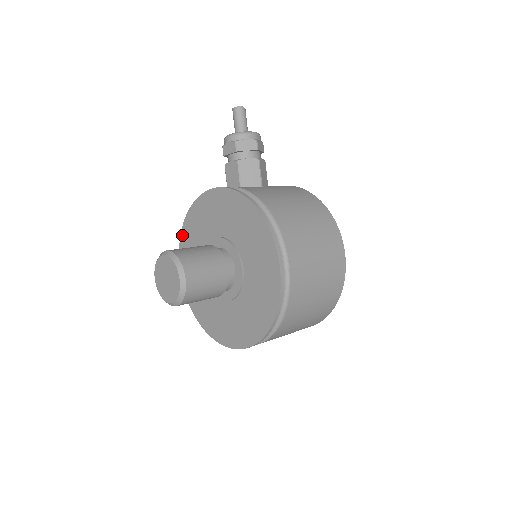
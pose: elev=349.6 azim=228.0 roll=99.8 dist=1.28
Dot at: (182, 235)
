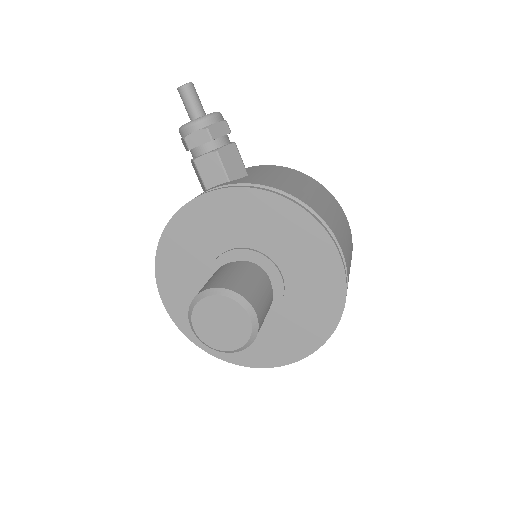
Dot at: (158, 264)
